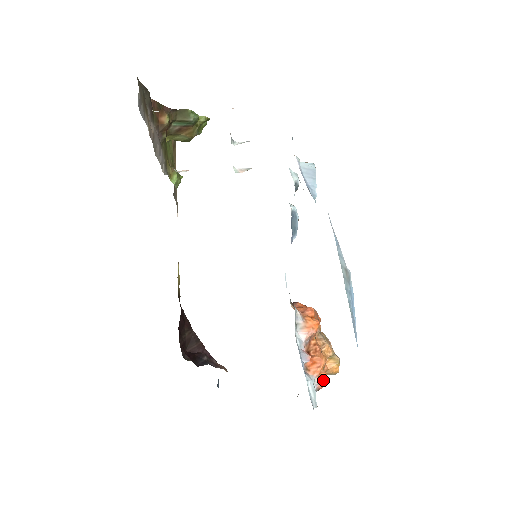
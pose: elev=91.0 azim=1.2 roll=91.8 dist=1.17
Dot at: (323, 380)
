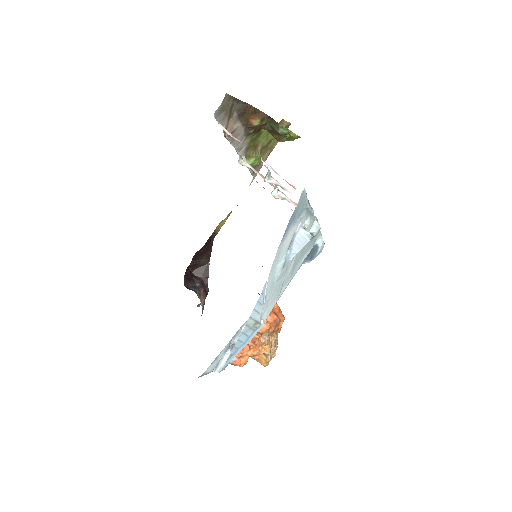
Dot at: (240, 362)
